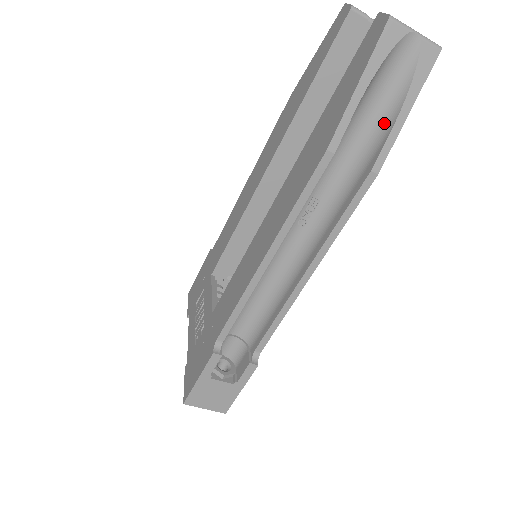
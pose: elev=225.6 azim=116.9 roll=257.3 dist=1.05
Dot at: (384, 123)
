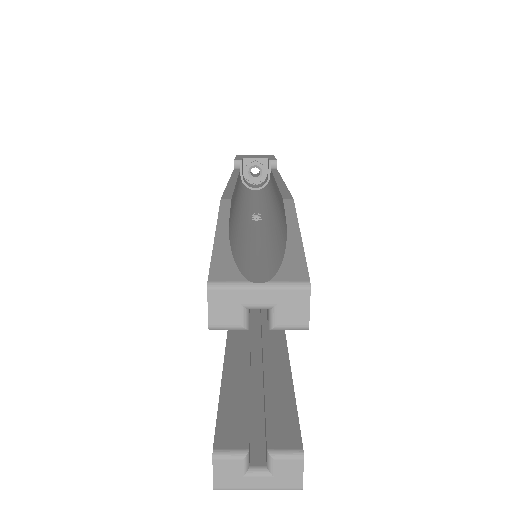
Dot at: occluded
